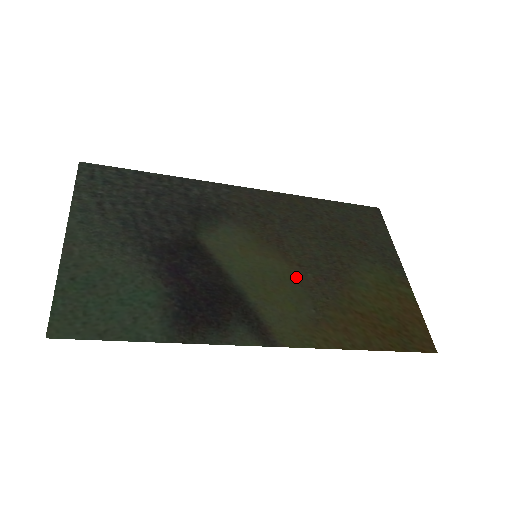
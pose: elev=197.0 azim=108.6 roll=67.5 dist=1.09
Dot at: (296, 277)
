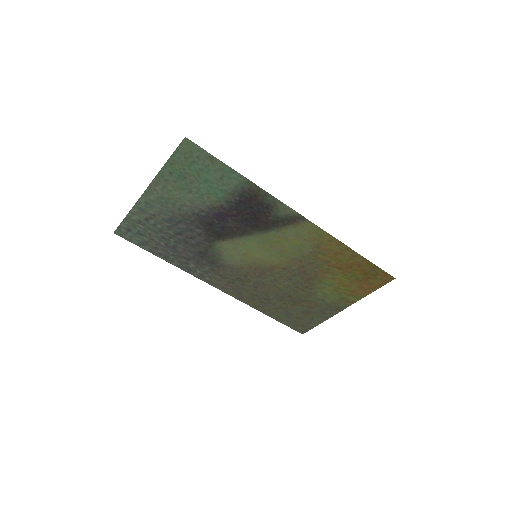
Dot at: (287, 261)
